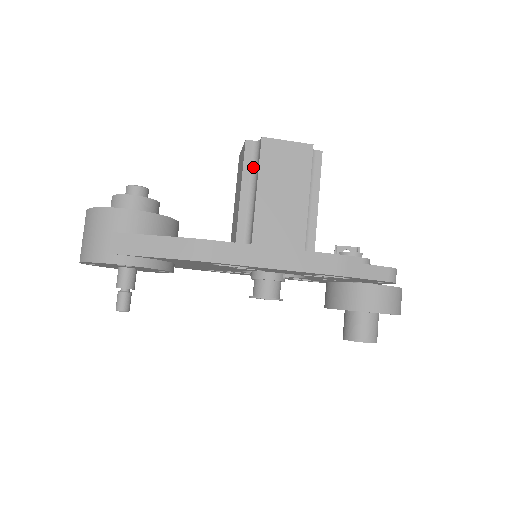
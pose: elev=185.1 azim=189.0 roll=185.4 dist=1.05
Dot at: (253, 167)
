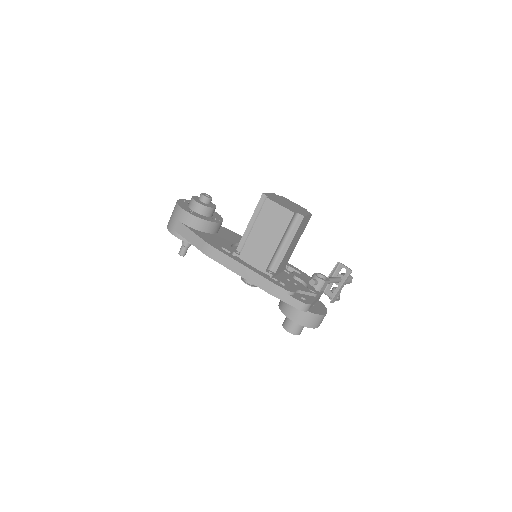
Dot at: occluded
